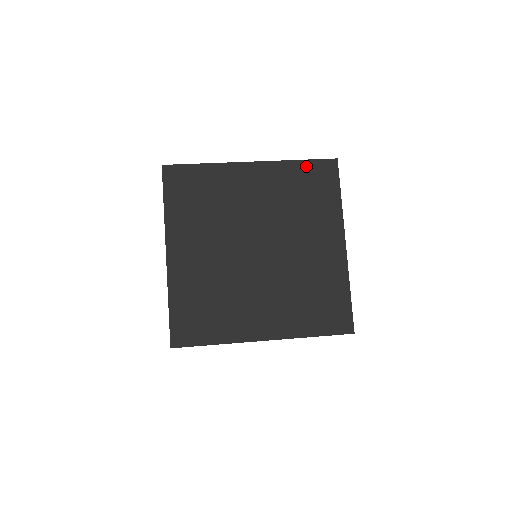
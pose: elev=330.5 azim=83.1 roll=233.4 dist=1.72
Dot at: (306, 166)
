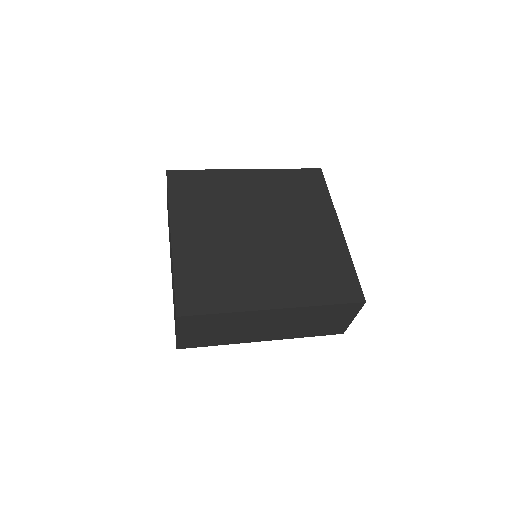
Dot at: (295, 173)
